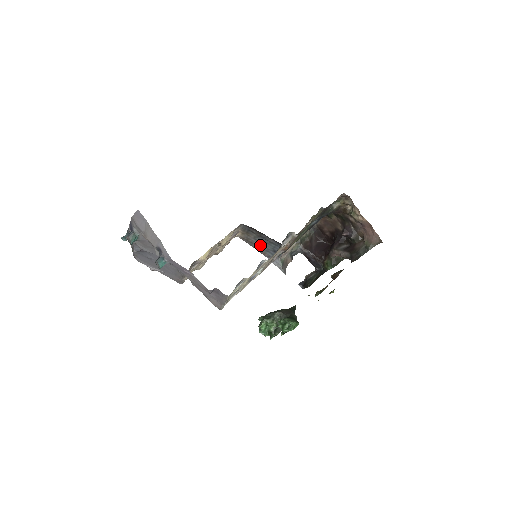
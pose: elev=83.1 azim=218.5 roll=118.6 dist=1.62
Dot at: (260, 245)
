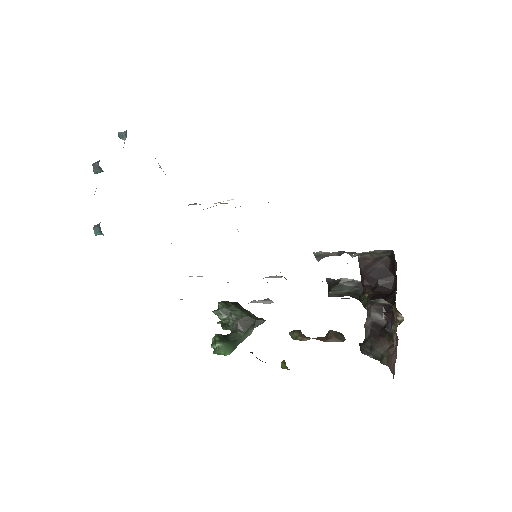
Dot at: occluded
